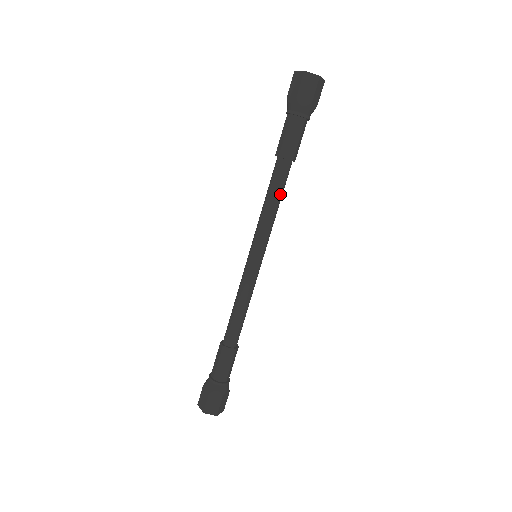
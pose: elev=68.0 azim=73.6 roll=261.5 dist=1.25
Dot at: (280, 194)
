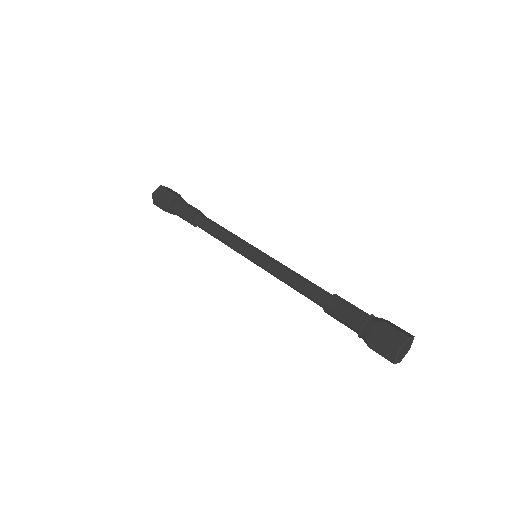
Dot at: occluded
